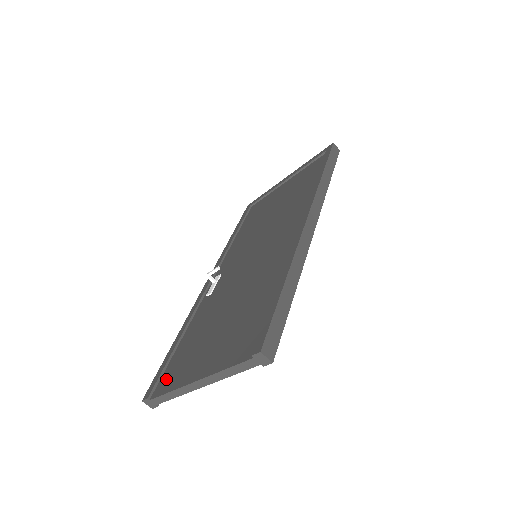
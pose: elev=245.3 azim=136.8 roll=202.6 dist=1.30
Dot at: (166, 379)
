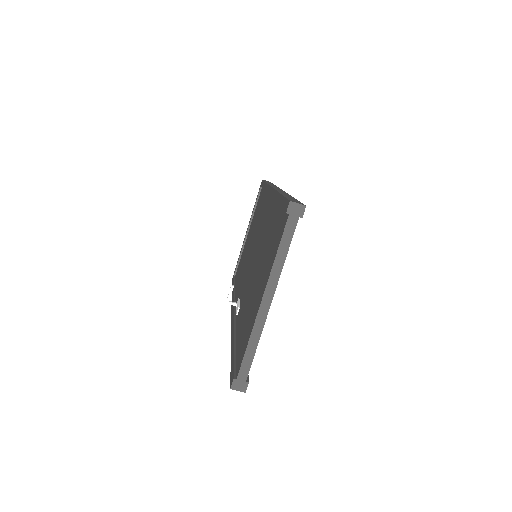
Dot at: (240, 354)
